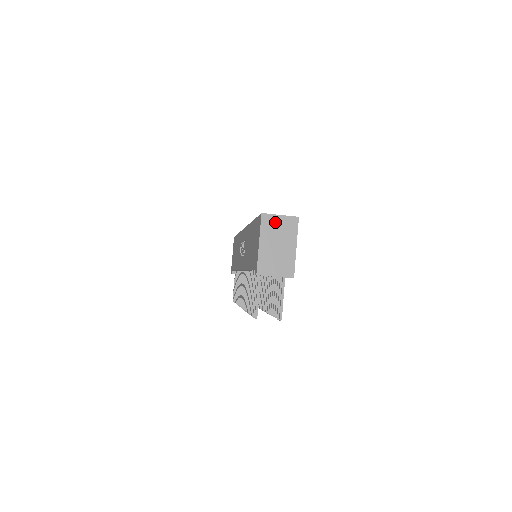
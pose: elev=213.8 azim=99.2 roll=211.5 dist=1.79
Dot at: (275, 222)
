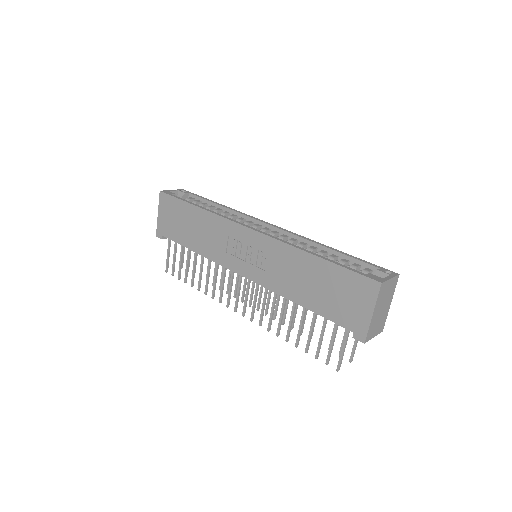
Dot at: (386, 287)
